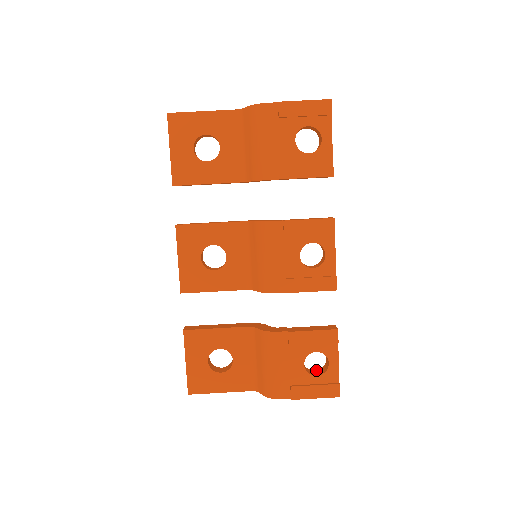
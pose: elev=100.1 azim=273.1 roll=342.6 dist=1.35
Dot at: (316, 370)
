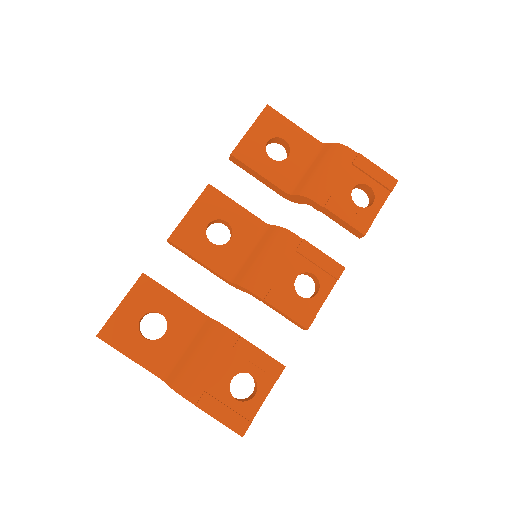
Dot at: occluded
